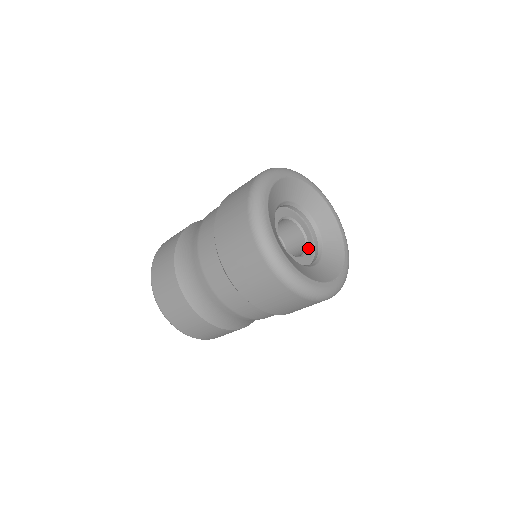
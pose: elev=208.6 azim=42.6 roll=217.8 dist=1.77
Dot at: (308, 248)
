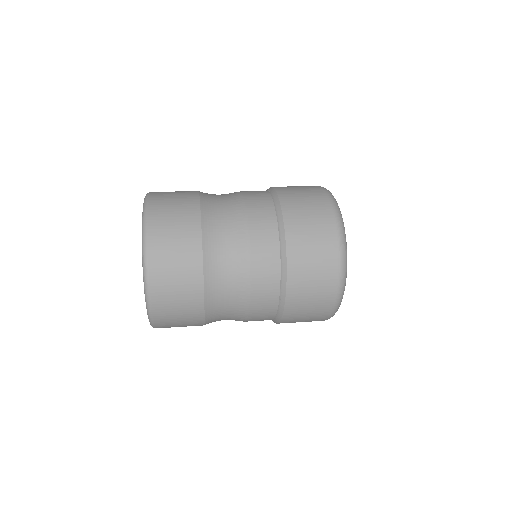
Dot at: occluded
